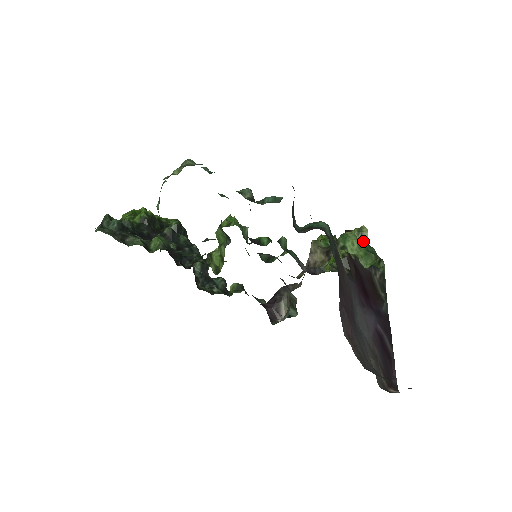
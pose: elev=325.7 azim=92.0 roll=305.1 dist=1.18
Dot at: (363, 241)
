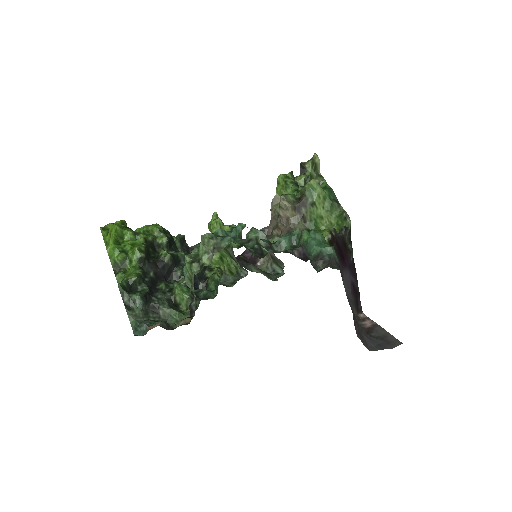
Dot at: (316, 171)
